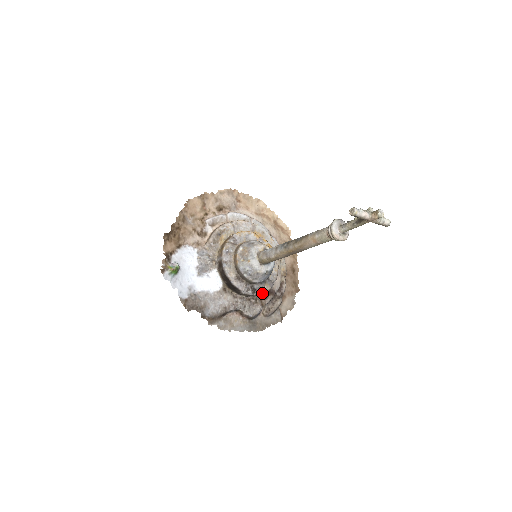
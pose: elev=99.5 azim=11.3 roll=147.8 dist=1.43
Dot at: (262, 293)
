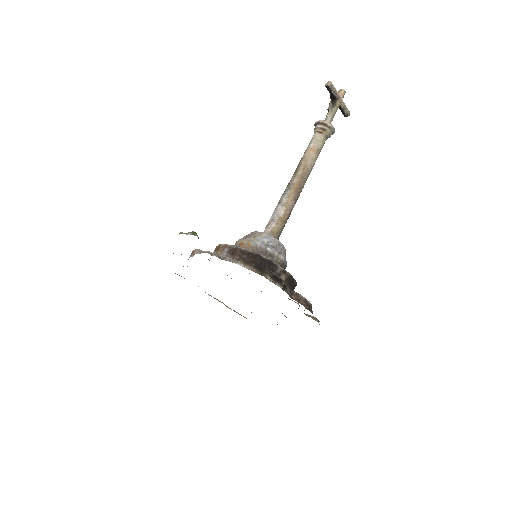
Dot at: (295, 281)
